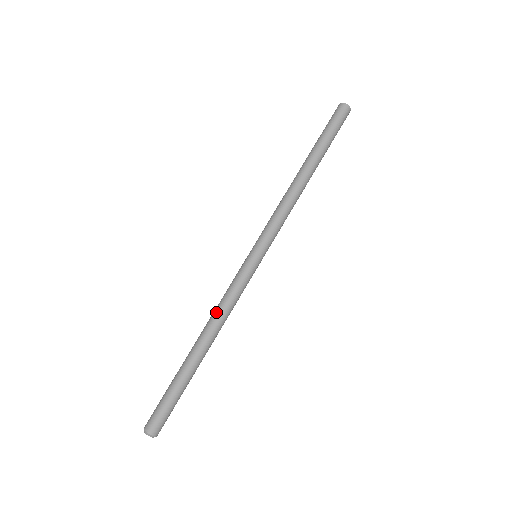
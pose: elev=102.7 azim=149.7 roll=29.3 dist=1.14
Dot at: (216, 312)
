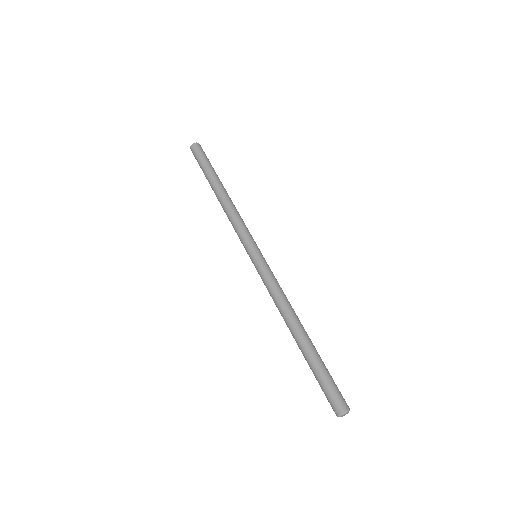
Dot at: (277, 307)
